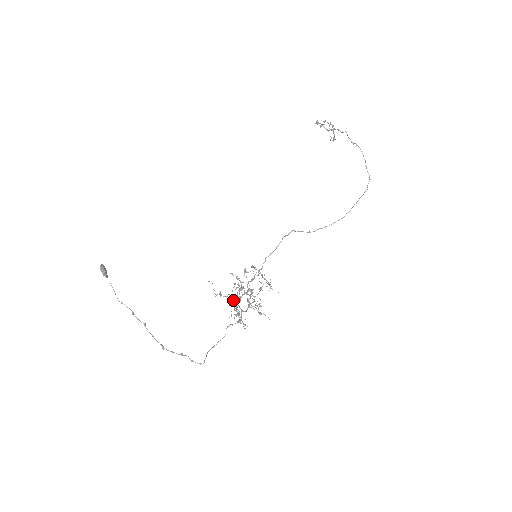
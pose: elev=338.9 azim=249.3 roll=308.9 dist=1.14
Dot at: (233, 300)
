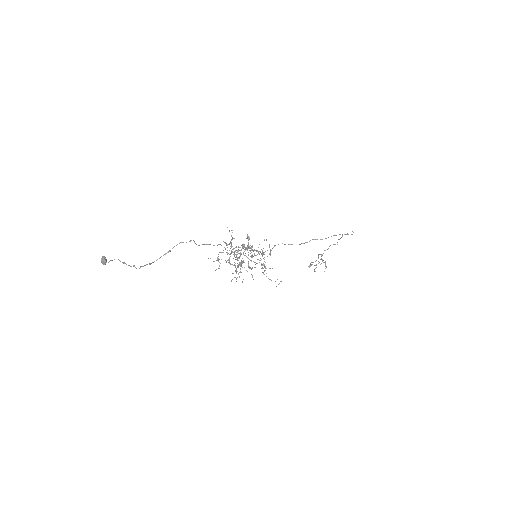
Dot at: occluded
